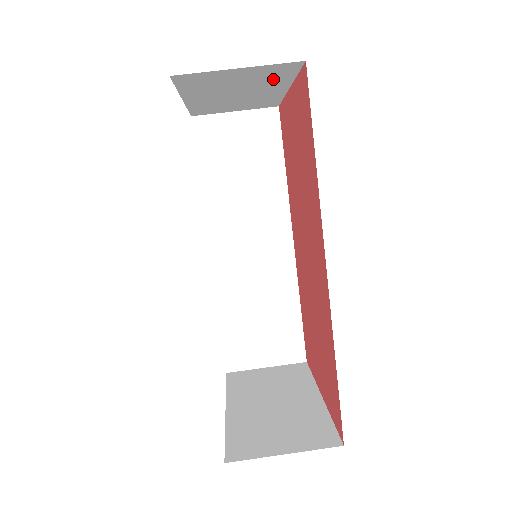
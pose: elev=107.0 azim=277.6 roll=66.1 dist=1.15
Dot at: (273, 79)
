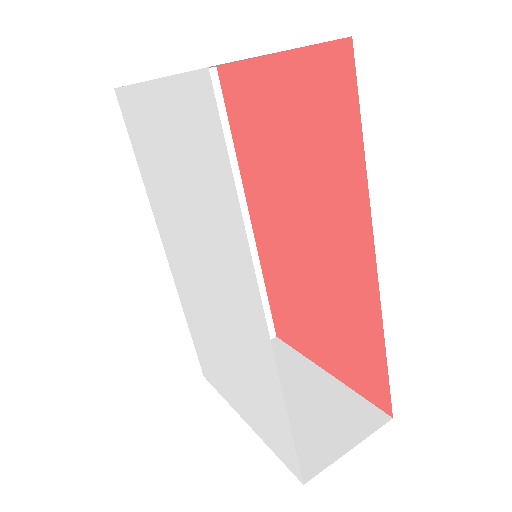
Dot at: occluded
